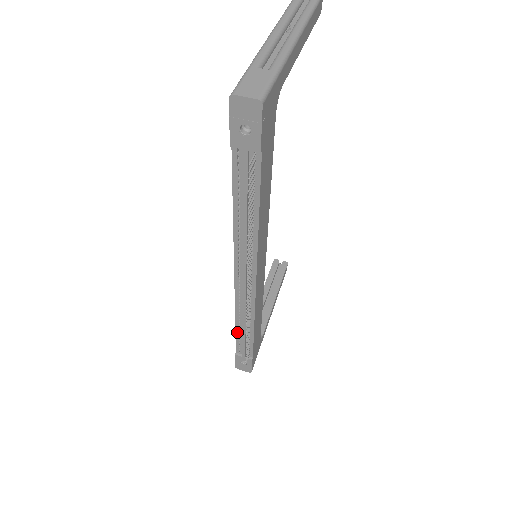
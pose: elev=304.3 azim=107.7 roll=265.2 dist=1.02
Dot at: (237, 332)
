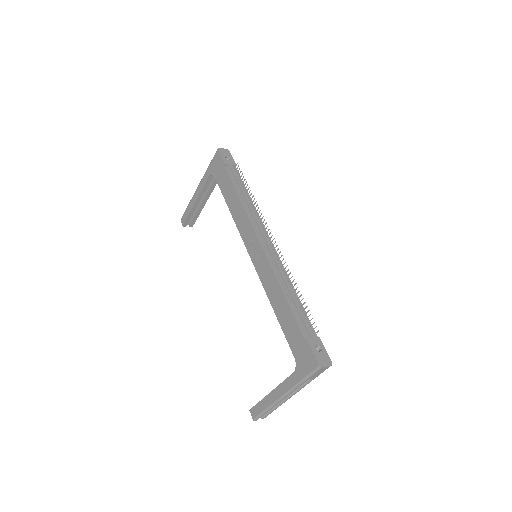
Dot at: (290, 305)
